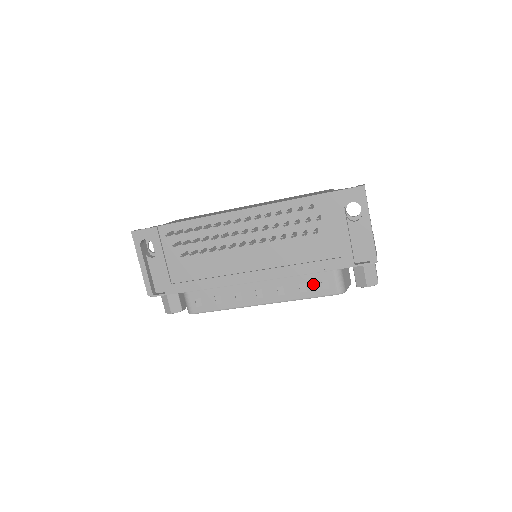
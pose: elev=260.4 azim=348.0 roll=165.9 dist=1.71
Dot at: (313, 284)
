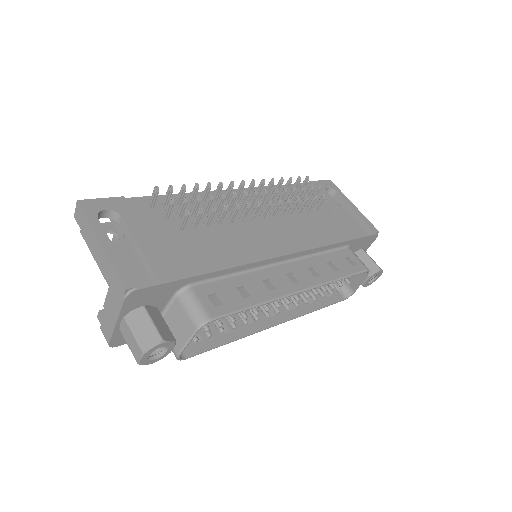
Dot at: (340, 262)
